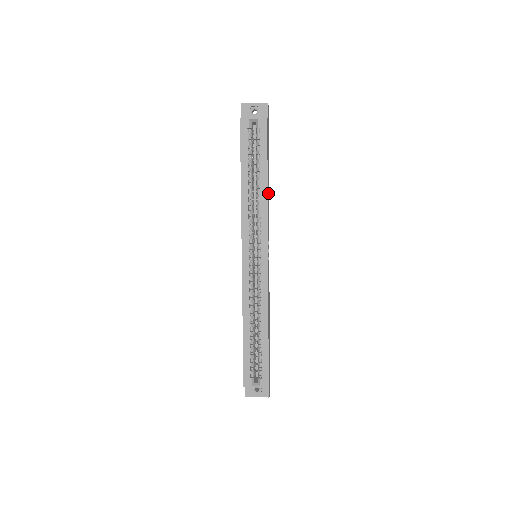
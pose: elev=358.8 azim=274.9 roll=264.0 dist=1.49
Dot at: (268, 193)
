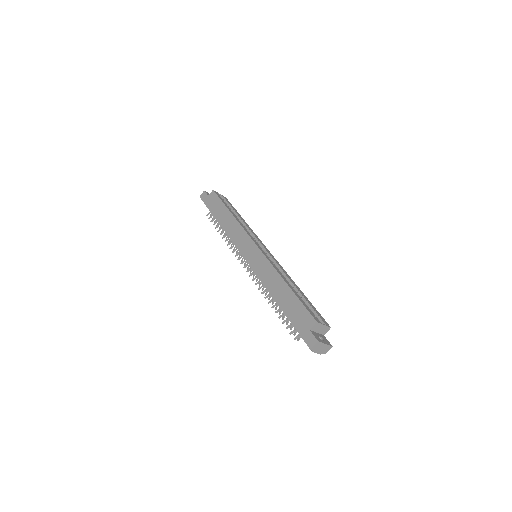
Dot at: occluded
